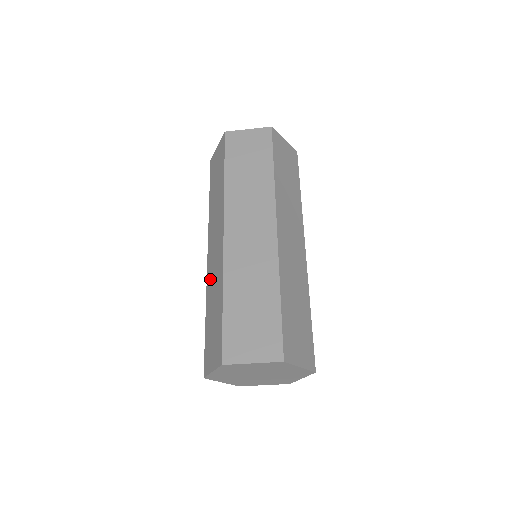
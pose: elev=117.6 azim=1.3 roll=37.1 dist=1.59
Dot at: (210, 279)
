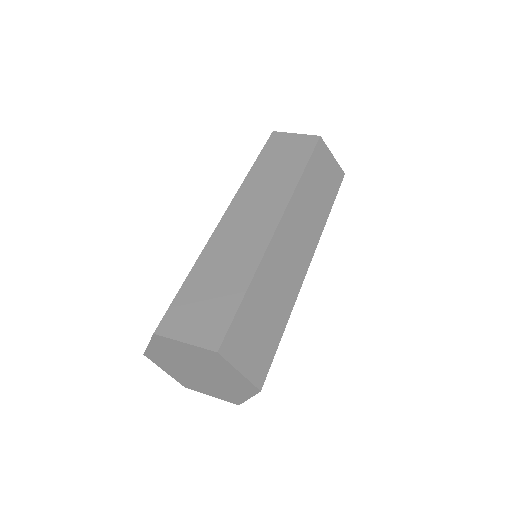
Dot at: occluded
